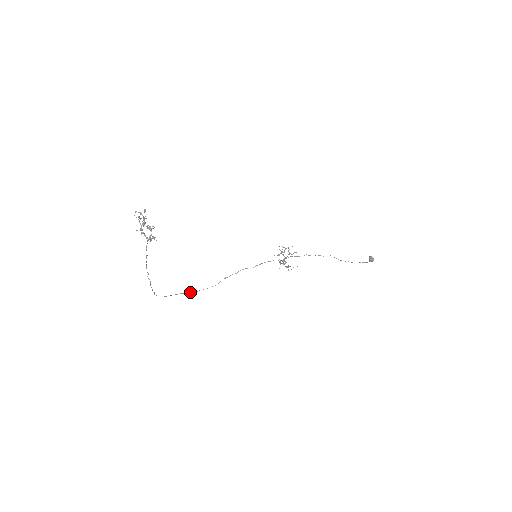
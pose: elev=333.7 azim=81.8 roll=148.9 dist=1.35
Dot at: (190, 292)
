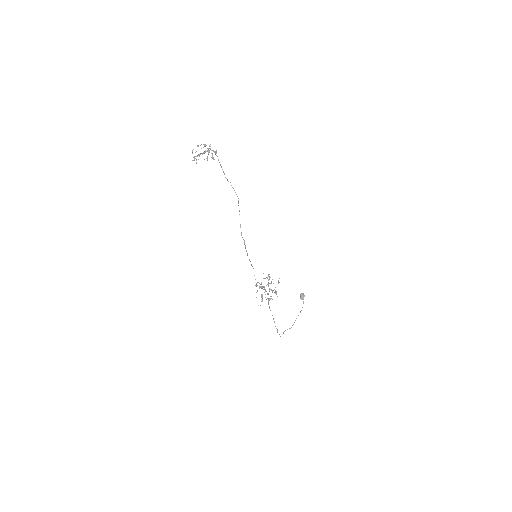
Dot at: (251, 265)
